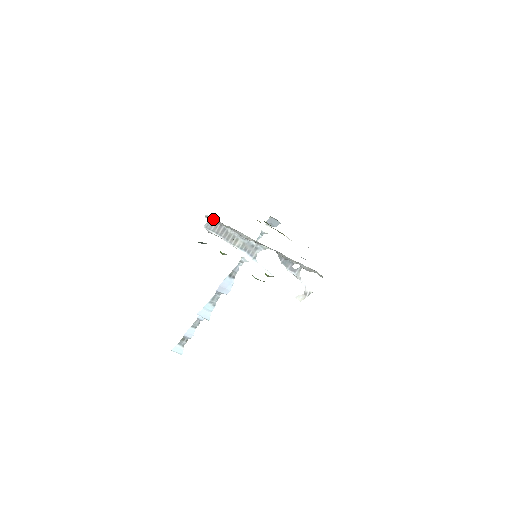
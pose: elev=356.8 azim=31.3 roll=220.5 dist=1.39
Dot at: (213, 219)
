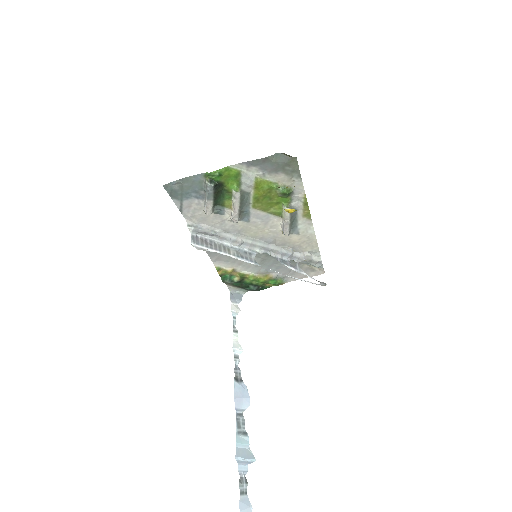
Dot at: (196, 226)
